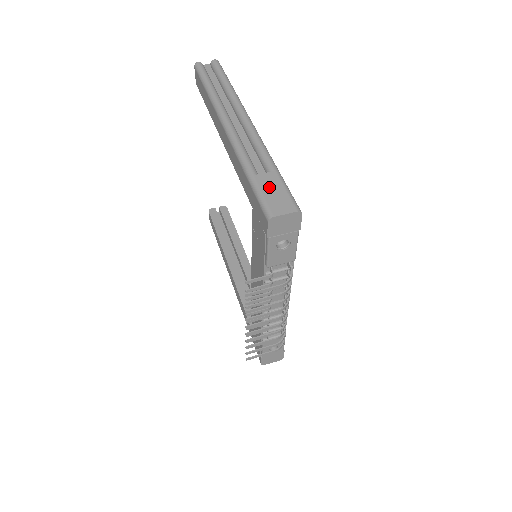
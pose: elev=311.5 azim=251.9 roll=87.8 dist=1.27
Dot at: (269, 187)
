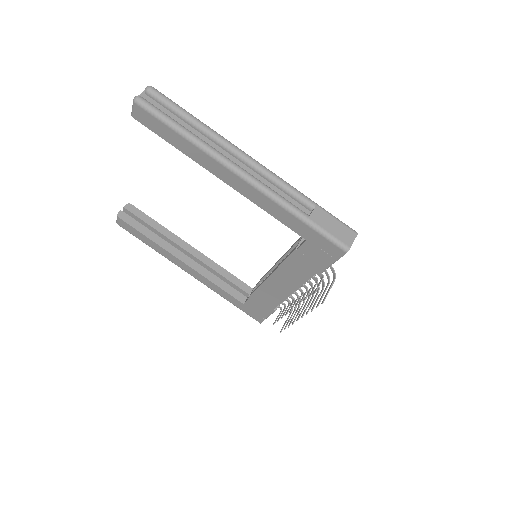
Dot at: (326, 223)
